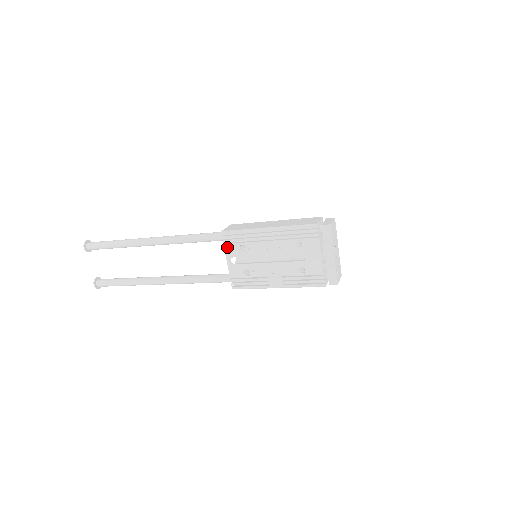
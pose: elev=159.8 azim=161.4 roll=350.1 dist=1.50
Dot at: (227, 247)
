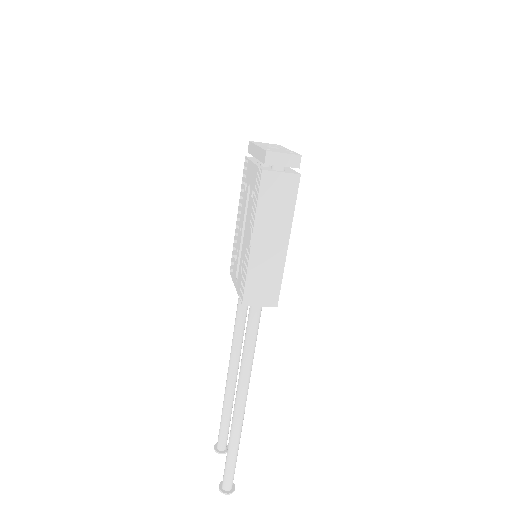
Dot at: (233, 276)
